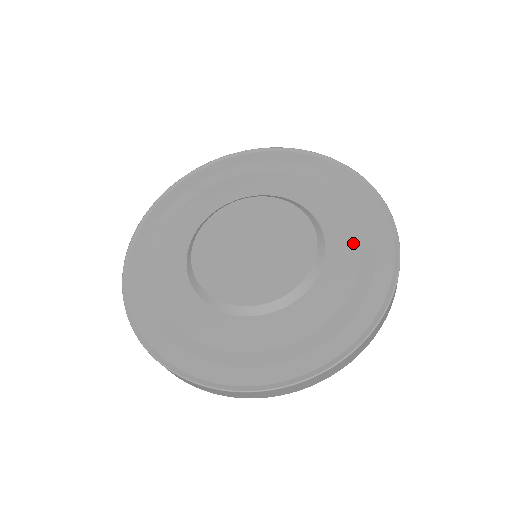
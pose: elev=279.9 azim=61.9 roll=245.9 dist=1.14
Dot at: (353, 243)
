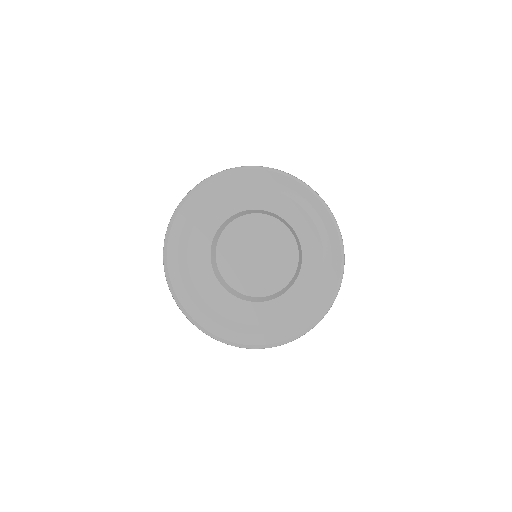
Dot at: (318, 253)
